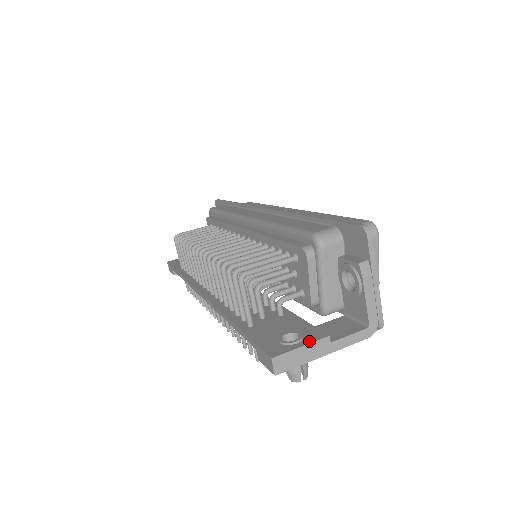
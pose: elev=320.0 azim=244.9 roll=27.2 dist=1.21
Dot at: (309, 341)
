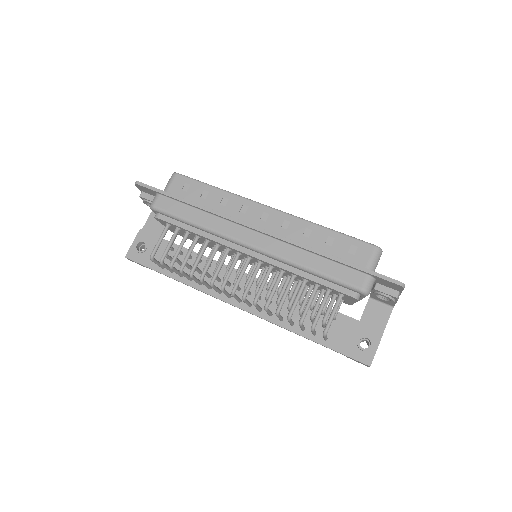
Dot at: (378, 342)
